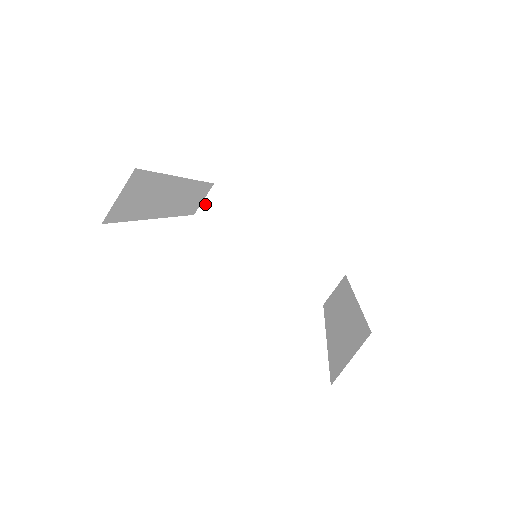
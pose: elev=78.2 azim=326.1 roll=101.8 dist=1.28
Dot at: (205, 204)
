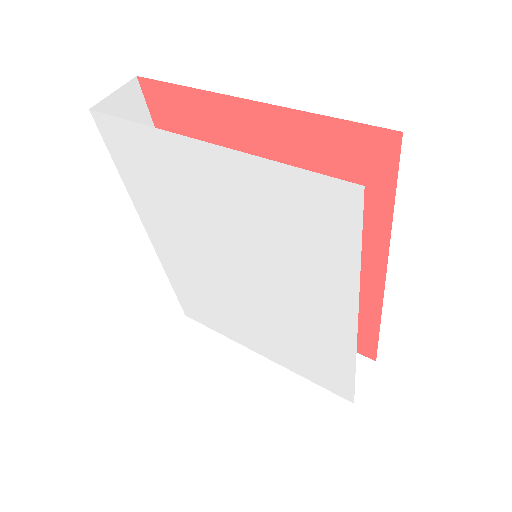
Dot at: occluded
